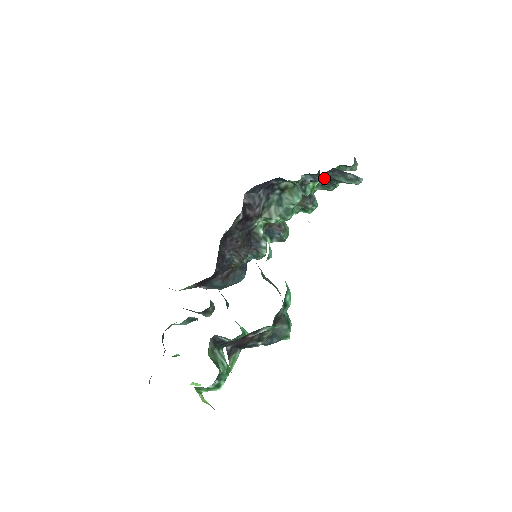
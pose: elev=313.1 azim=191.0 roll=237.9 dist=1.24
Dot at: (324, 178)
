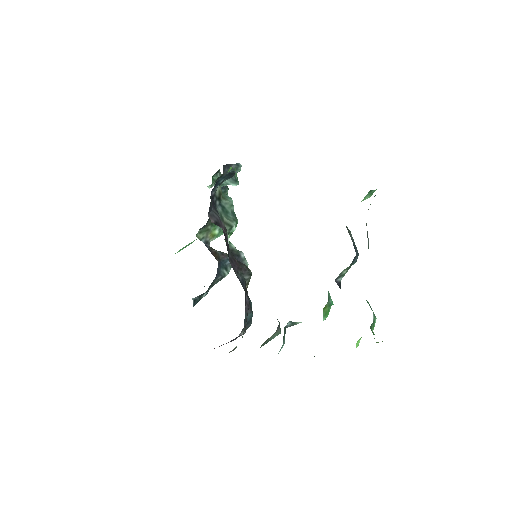
Dot at: occluded
